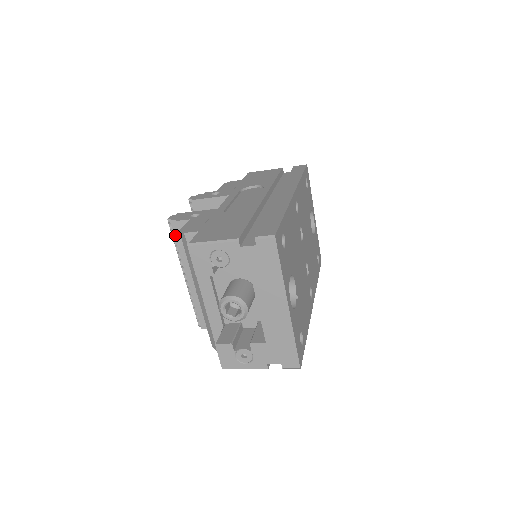
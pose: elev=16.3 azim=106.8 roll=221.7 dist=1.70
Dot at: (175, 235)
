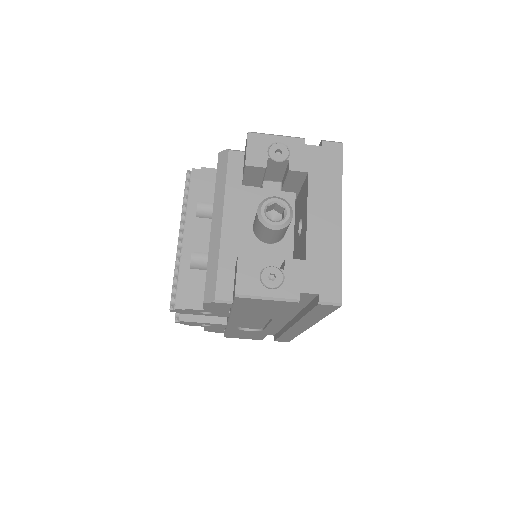
Dot at: (191, 184)
